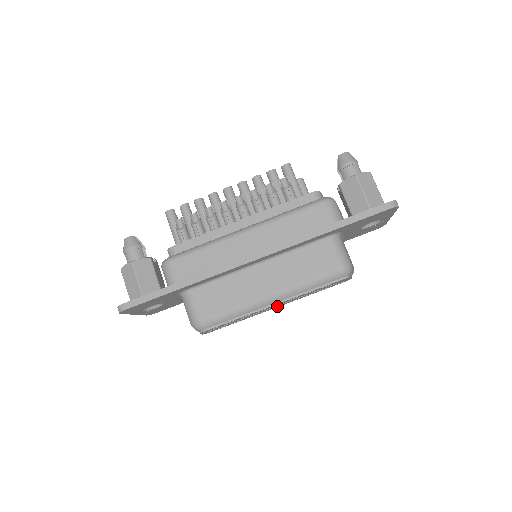
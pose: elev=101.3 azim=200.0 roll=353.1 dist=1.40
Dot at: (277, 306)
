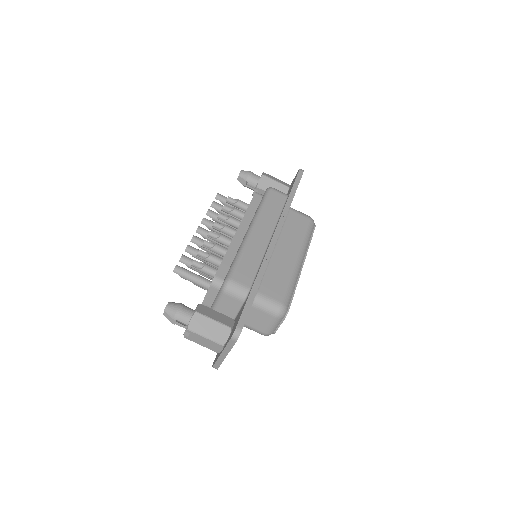
Dot at: occluded
